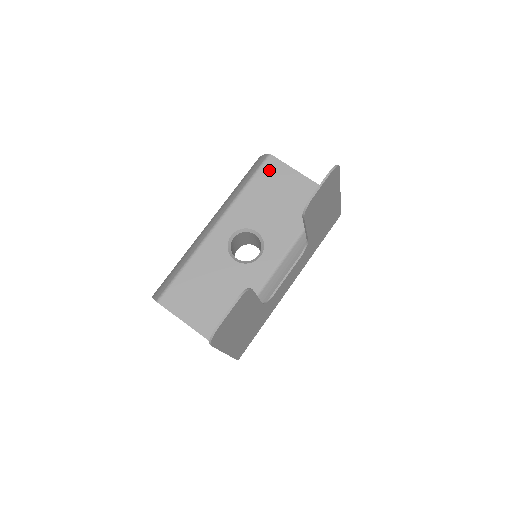
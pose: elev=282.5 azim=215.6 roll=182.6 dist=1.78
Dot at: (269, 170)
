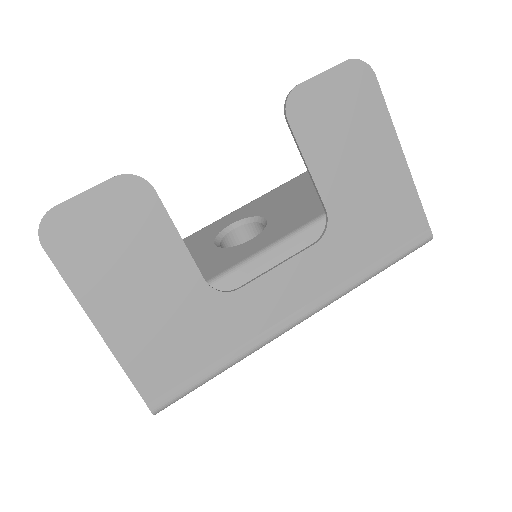
Dot at: occluded
